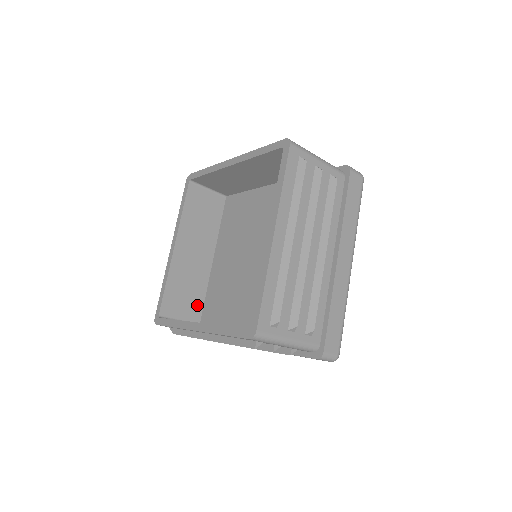
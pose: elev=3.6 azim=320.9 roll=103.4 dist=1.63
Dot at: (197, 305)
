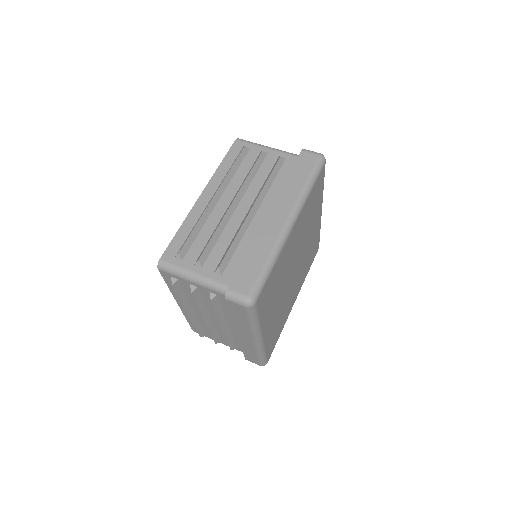
Dot at: occluded
